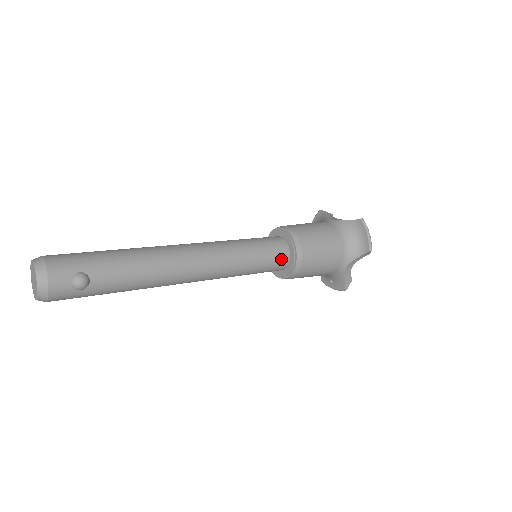
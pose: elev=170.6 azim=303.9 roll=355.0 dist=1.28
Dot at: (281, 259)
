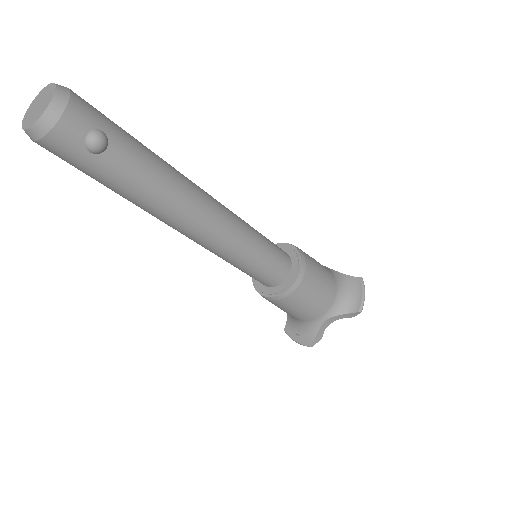
Dot at: (281, 271)
